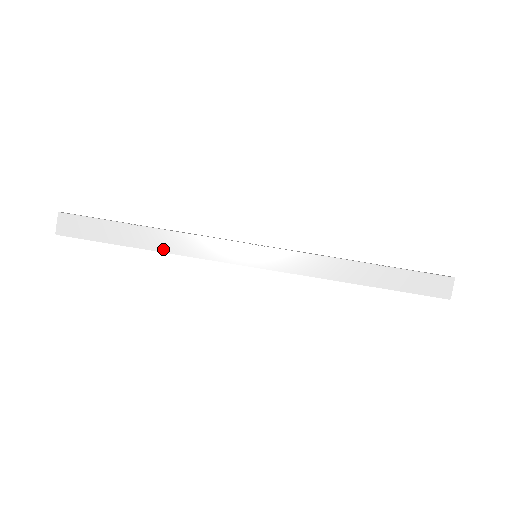
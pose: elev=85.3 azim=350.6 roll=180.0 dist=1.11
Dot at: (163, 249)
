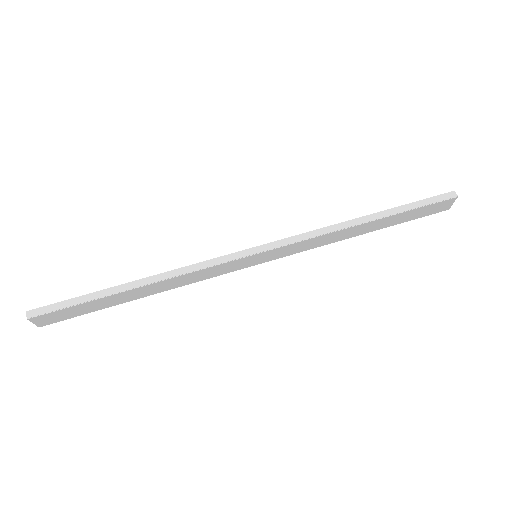
Dot at: (159, 291)
